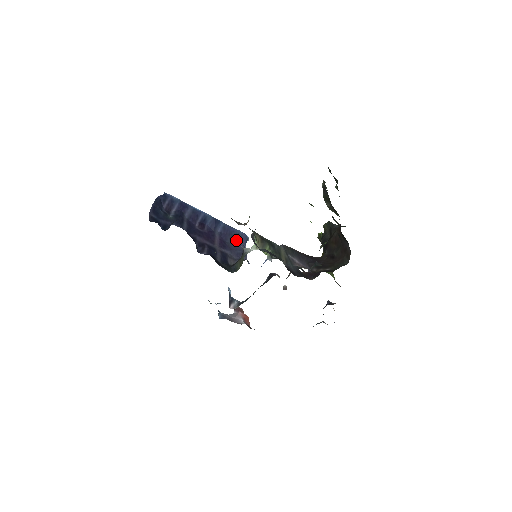
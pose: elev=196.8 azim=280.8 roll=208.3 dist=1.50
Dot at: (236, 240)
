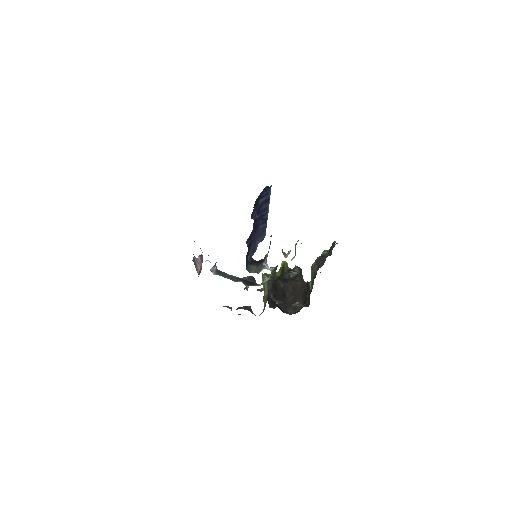
Dot at: (259, 238)
